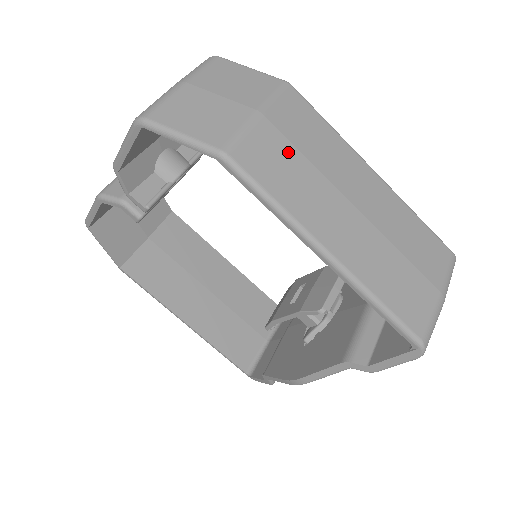
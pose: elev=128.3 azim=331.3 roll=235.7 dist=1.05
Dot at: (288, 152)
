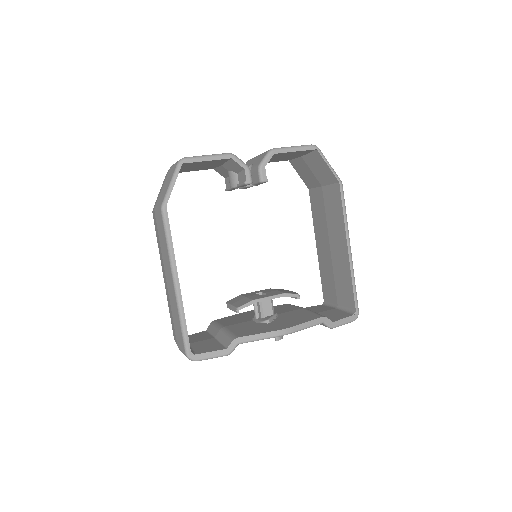
Dot at: occluded
